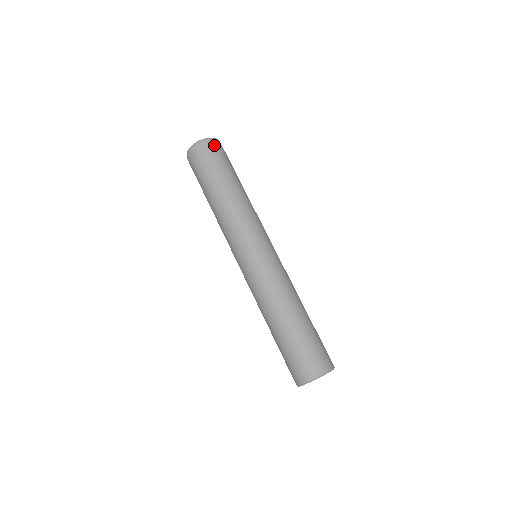
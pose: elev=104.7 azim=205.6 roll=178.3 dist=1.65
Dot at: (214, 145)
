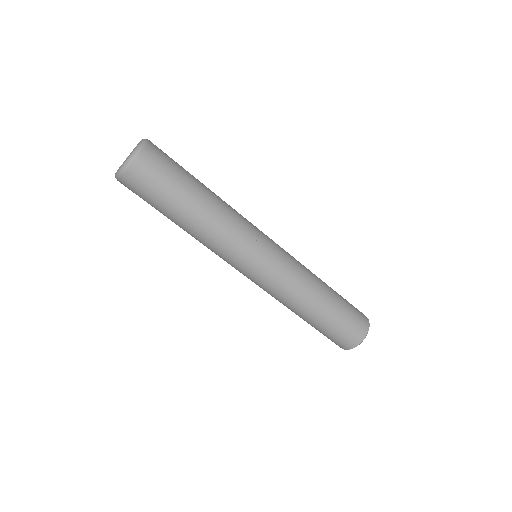
Dot at: (154, 152)
